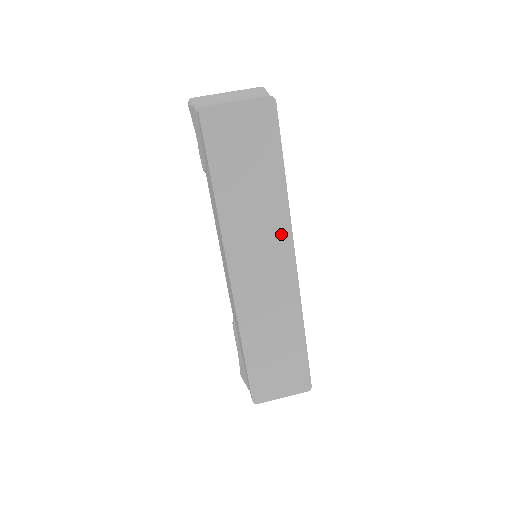
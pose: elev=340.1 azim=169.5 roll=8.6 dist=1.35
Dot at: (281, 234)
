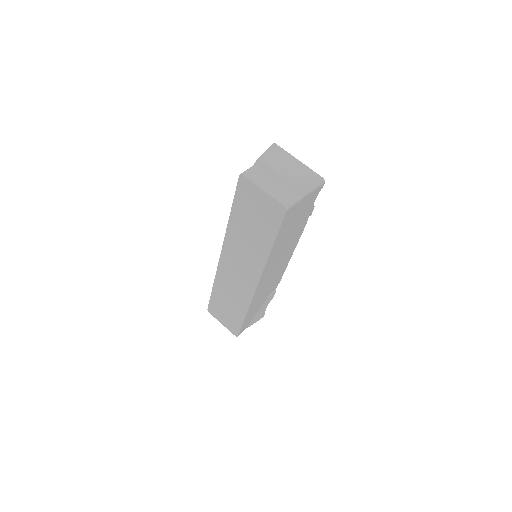
Dot at: (256, 268)
